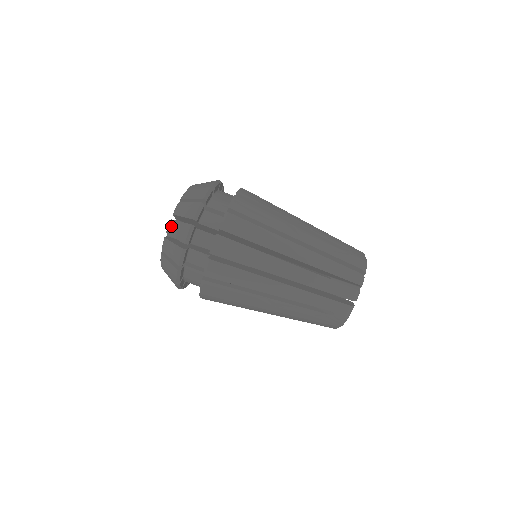
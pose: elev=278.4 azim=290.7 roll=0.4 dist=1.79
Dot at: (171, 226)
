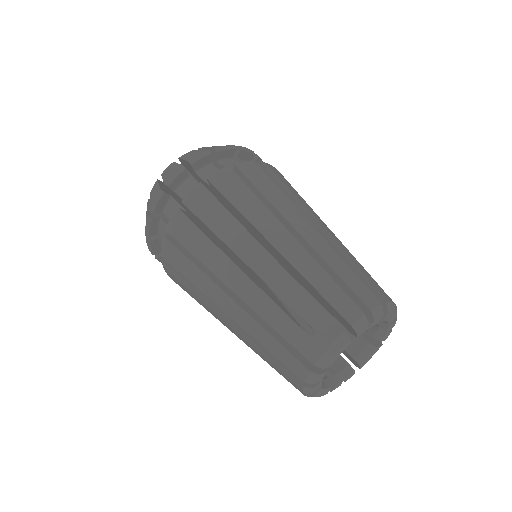
Dot at: (188, 153)
